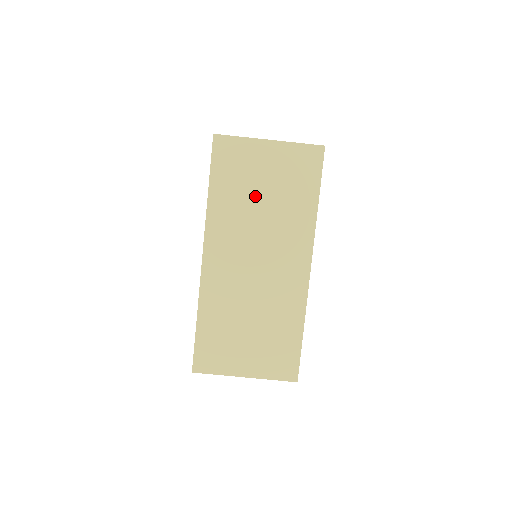
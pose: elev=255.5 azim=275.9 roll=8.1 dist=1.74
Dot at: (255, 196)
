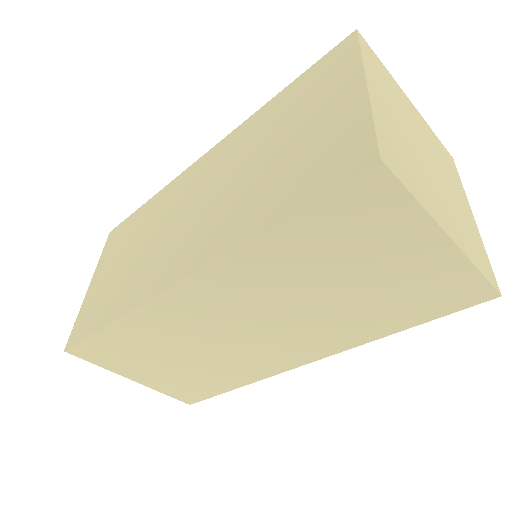
Dot at: (333, 278)
